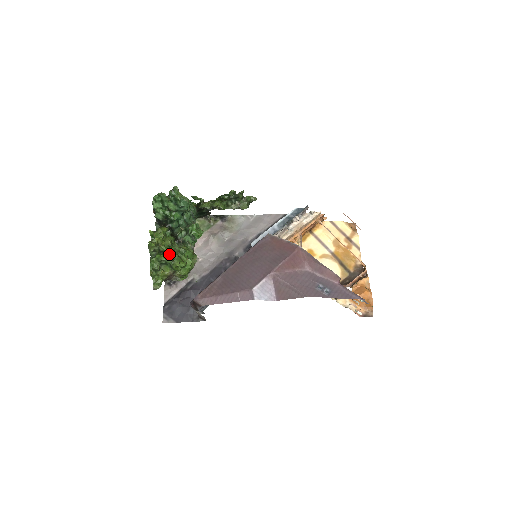
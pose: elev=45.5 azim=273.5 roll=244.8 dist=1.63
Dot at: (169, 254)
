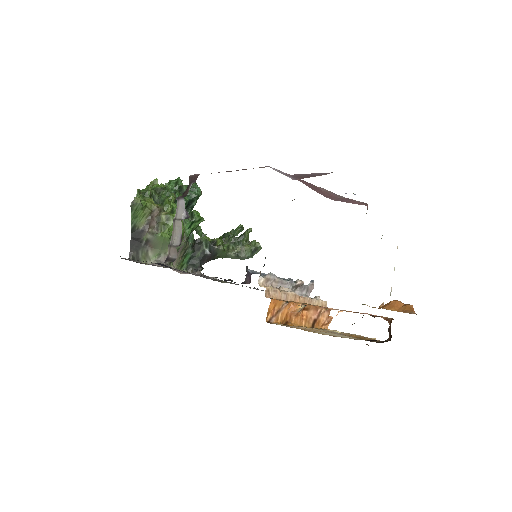
Dot at: occluded
